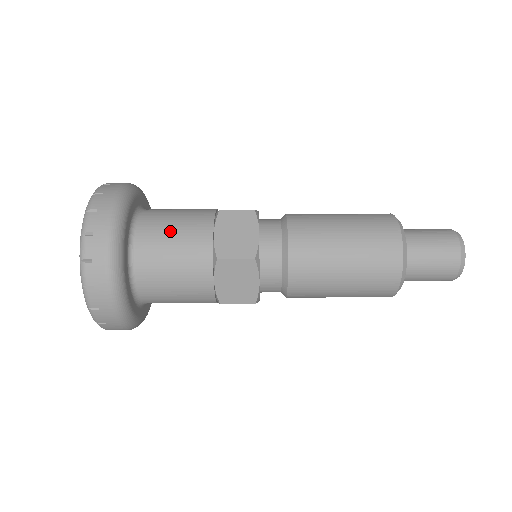
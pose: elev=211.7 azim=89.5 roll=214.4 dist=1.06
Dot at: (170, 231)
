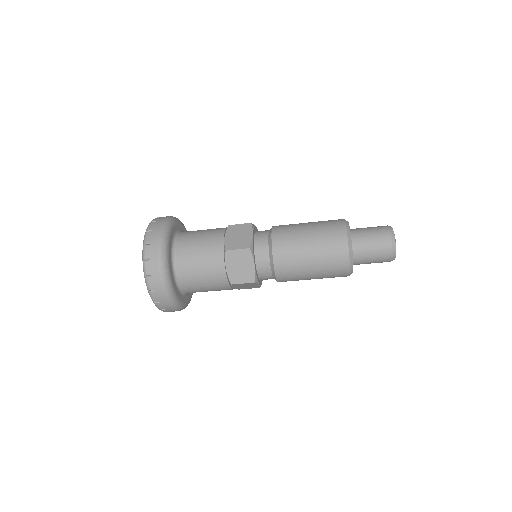
Dot at: (198, 270)
